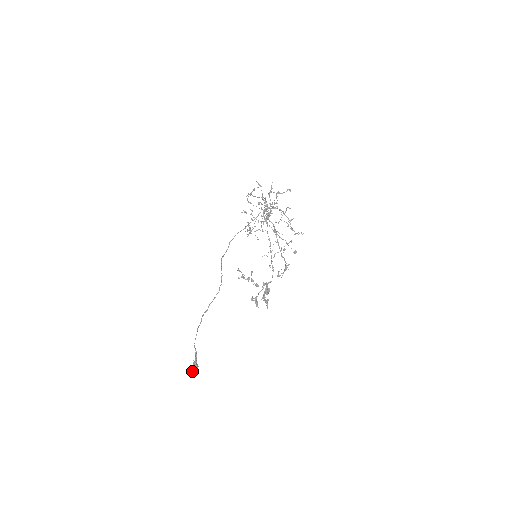
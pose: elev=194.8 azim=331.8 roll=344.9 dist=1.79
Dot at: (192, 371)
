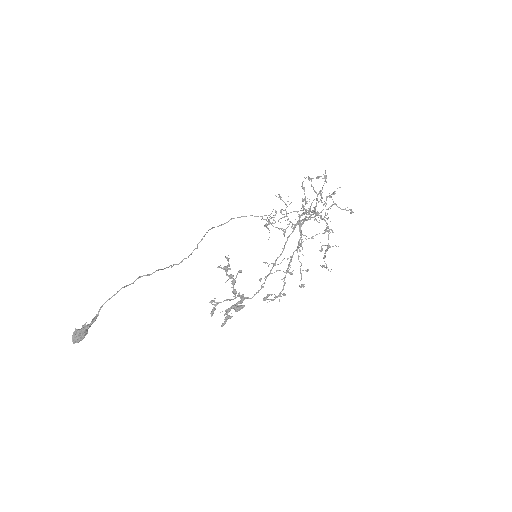
Dot at: (74, 335)
